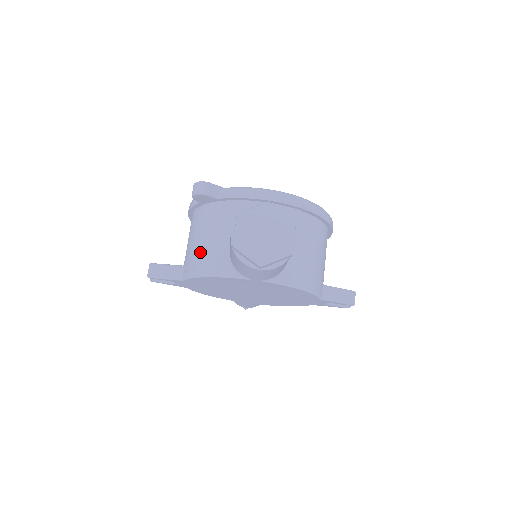
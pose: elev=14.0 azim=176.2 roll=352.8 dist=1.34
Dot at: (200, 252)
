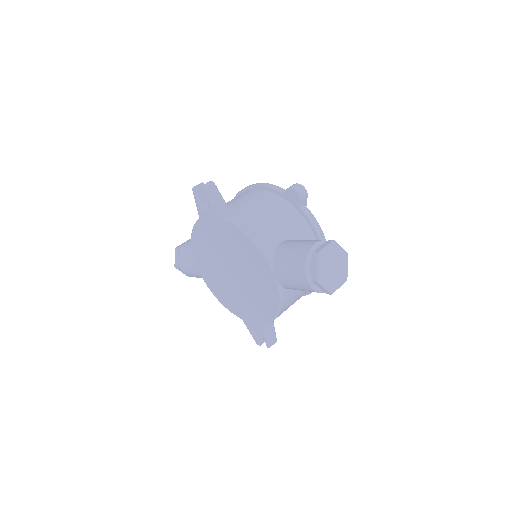
Dot at: (259, 220)
